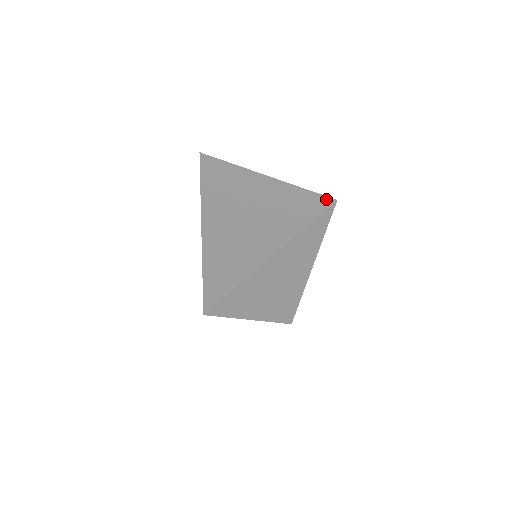
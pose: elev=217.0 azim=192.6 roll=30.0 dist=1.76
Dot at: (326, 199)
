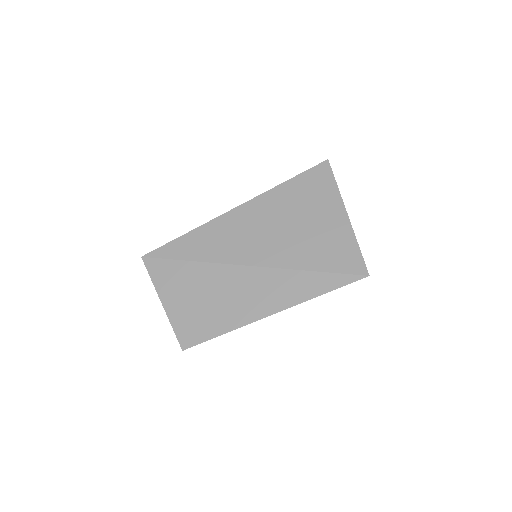
Dot at: (363, 267)
